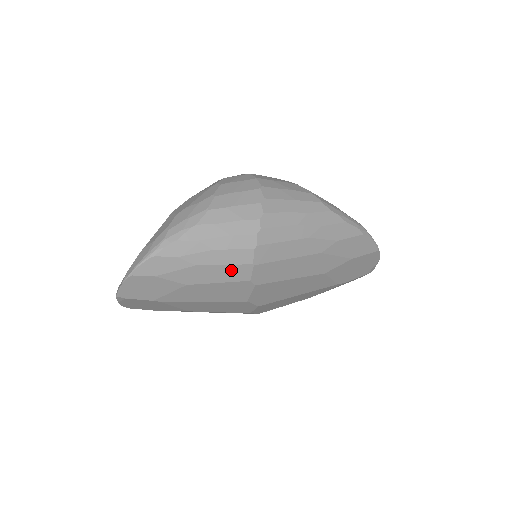
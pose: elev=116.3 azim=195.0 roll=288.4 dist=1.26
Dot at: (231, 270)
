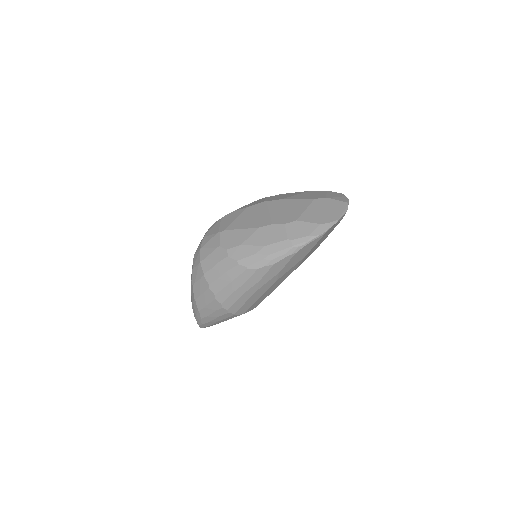
Dot at: occluded
